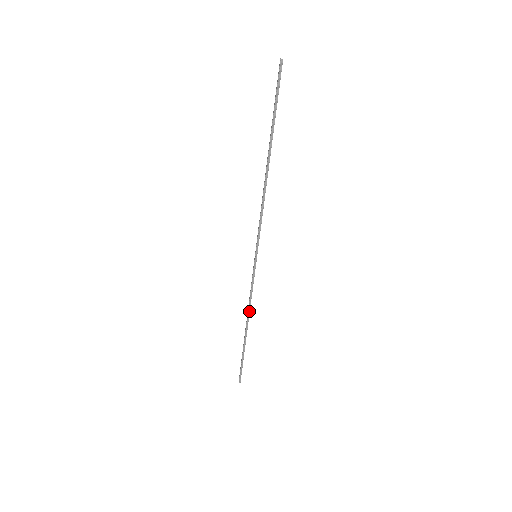
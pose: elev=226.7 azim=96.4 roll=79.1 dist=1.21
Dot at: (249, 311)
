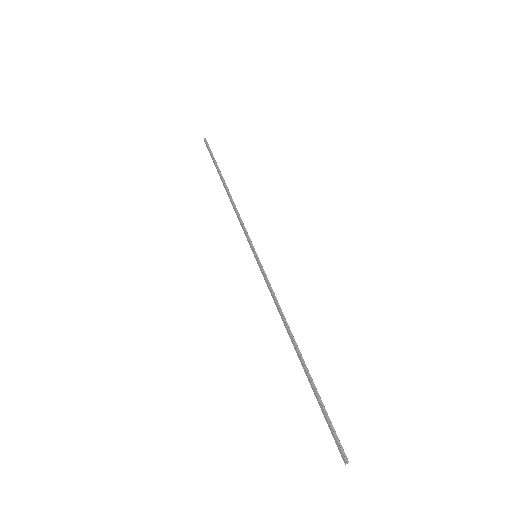
Dot at: (233, 205)
